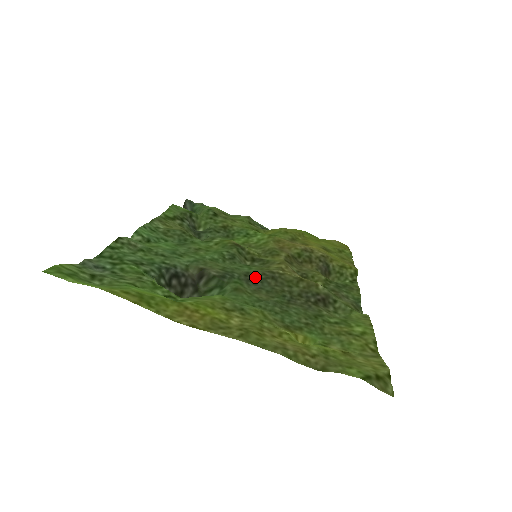
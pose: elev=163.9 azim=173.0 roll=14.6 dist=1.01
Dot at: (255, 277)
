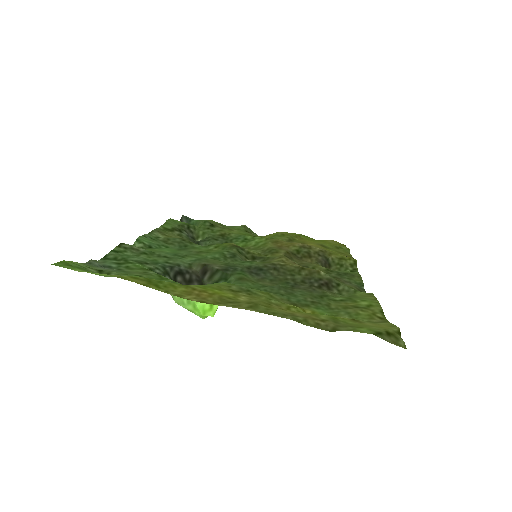
Dot at: (257, 269)
